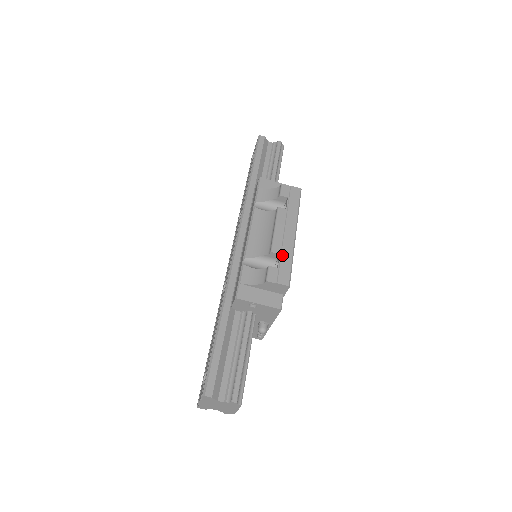
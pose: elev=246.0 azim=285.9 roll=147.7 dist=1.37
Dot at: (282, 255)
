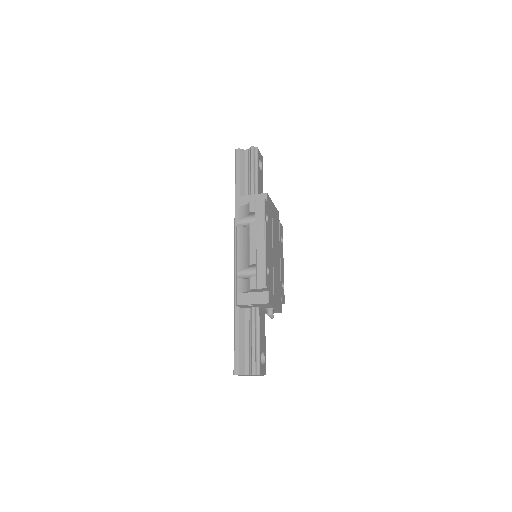
Dot at: (257, 265)
